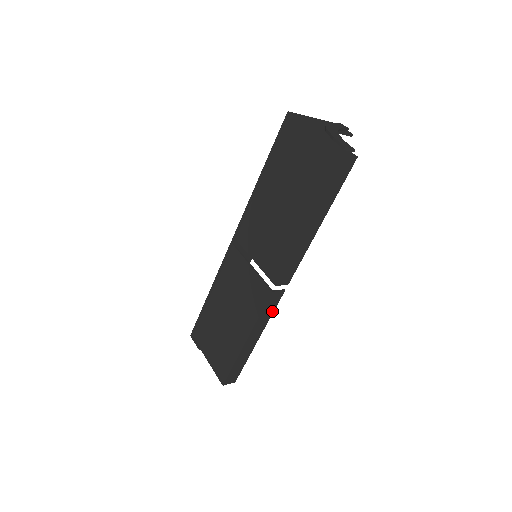
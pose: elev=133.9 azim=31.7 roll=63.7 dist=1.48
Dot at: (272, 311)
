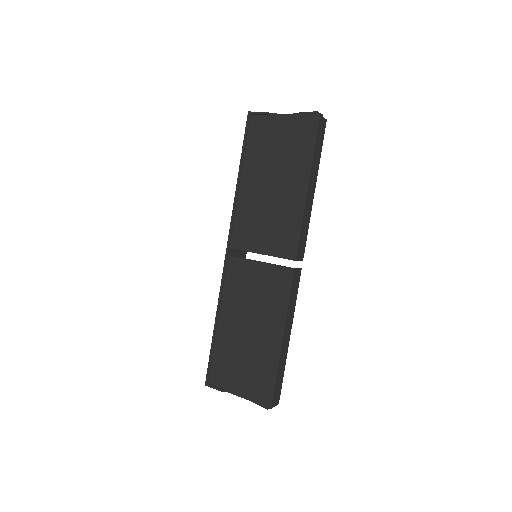
Dot at: (296, 296)
